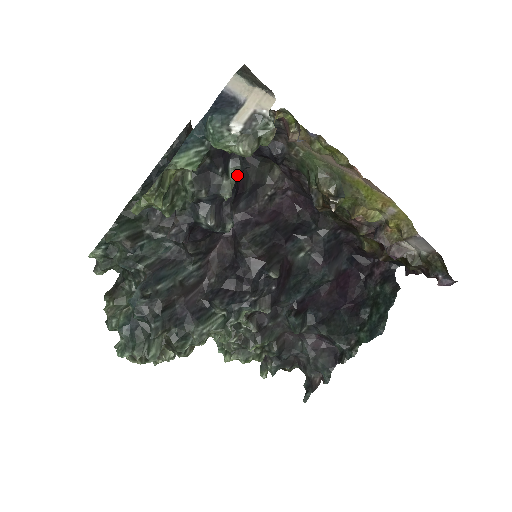
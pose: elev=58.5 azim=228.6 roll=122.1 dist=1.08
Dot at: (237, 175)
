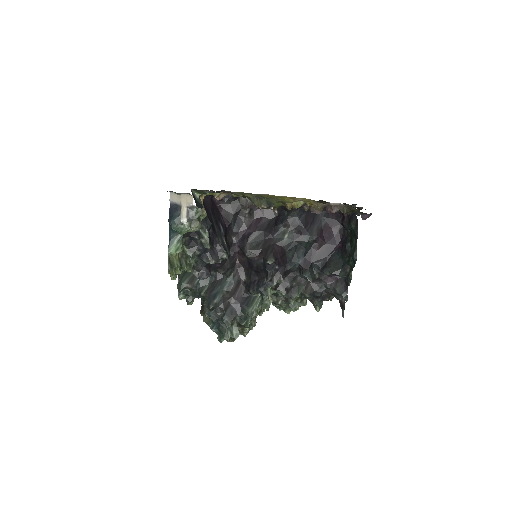
Dot at: (207, 233)
